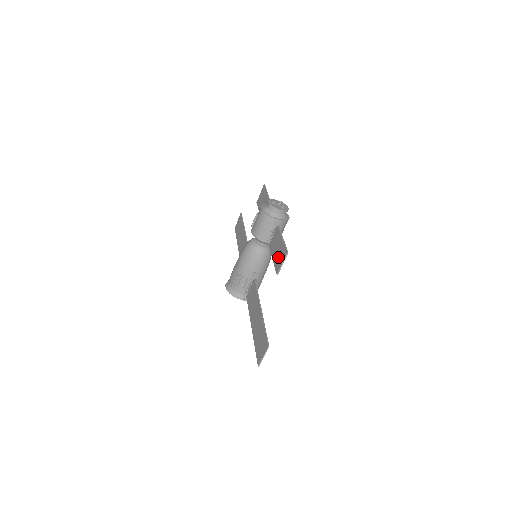
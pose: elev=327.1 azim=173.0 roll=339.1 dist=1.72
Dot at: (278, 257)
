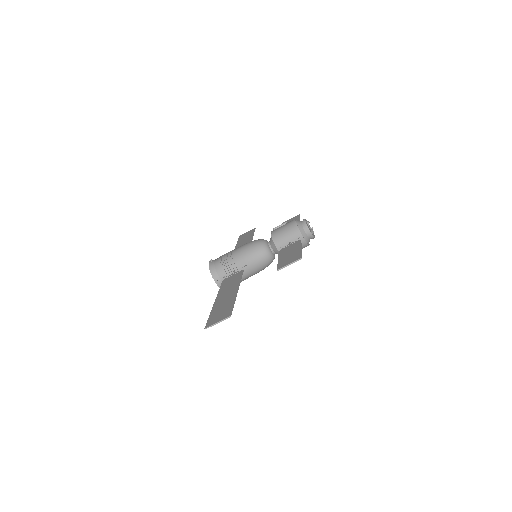
Dot at: (287, 259)
